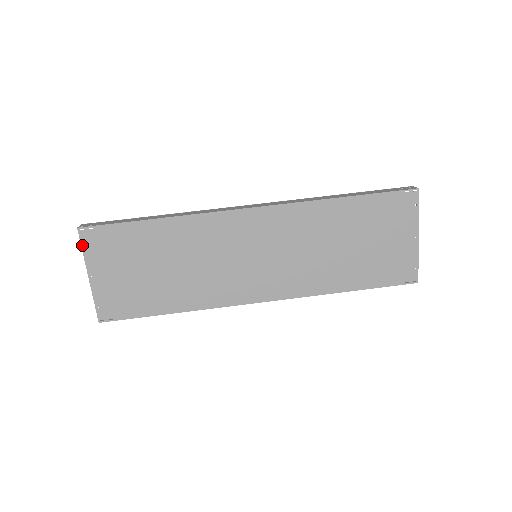
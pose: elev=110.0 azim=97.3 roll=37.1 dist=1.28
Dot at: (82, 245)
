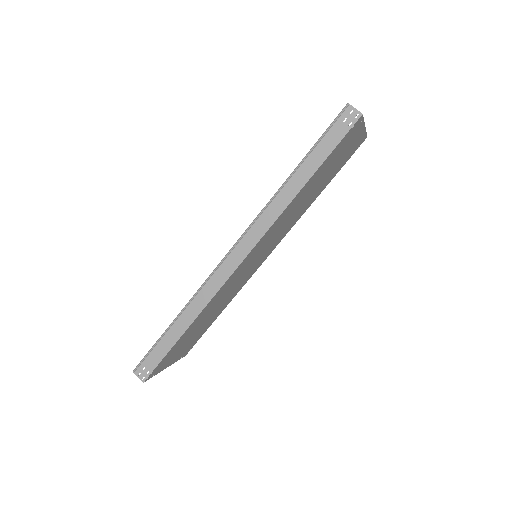
Dot at: occluded
